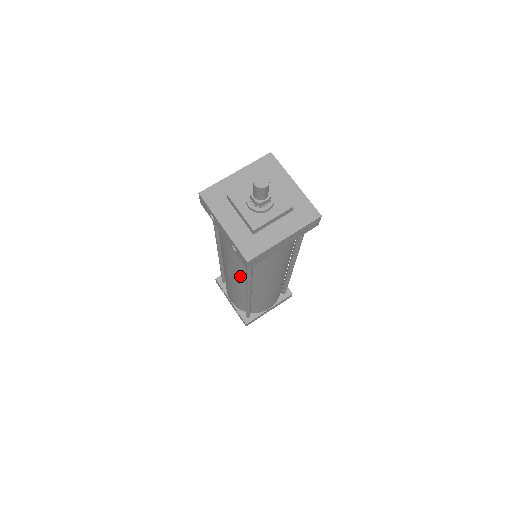
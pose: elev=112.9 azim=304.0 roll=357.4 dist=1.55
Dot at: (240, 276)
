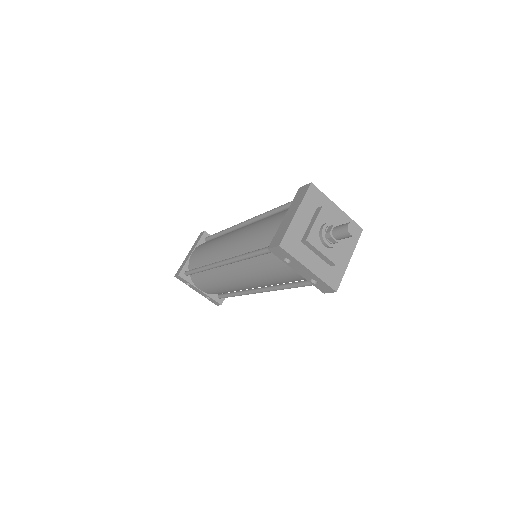
Dot at: (268, 285)
